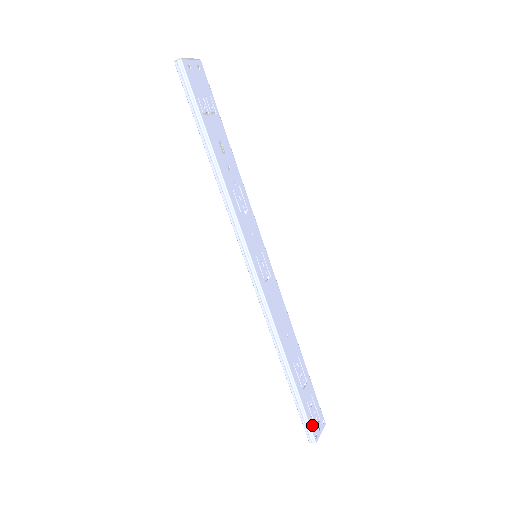
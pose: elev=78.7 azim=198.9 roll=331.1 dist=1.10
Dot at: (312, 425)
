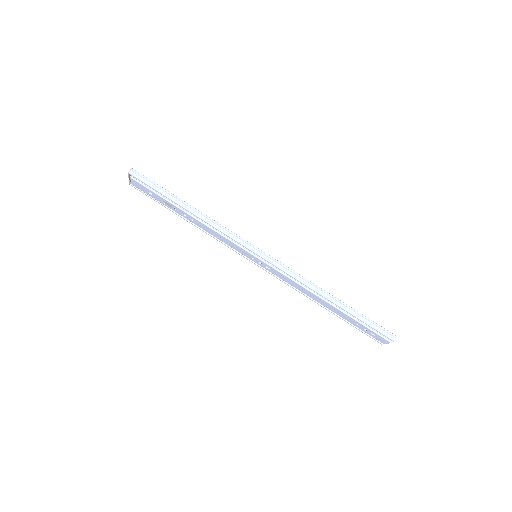
Dot at: (383, 329)
